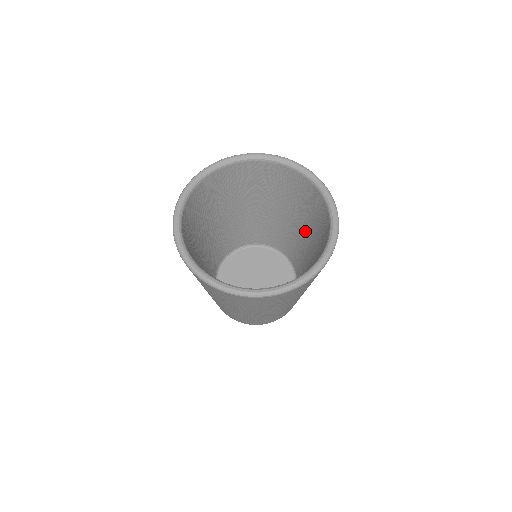
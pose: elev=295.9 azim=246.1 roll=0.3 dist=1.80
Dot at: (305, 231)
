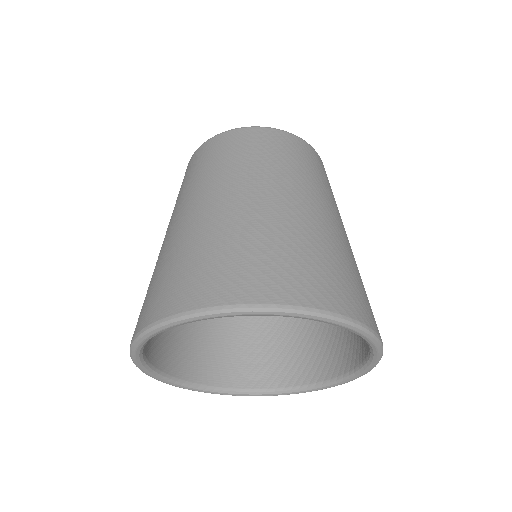
Dot at: occluded
